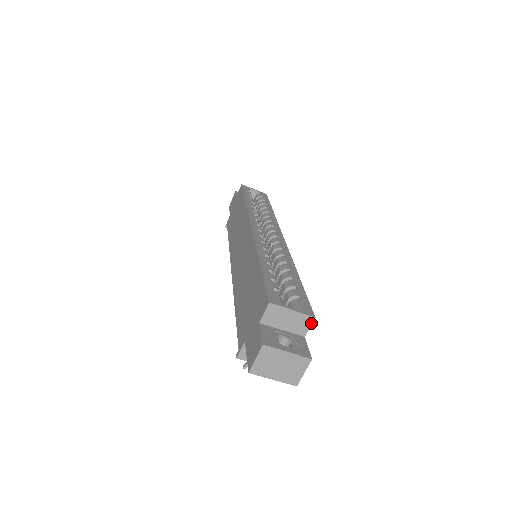
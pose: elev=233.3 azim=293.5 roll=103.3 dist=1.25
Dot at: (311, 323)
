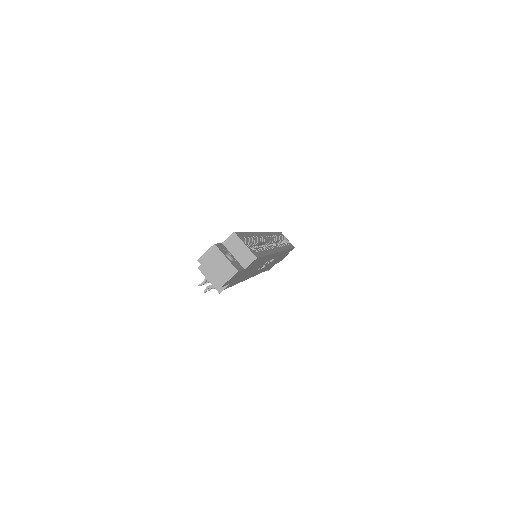
Dot at: (253, 261)
